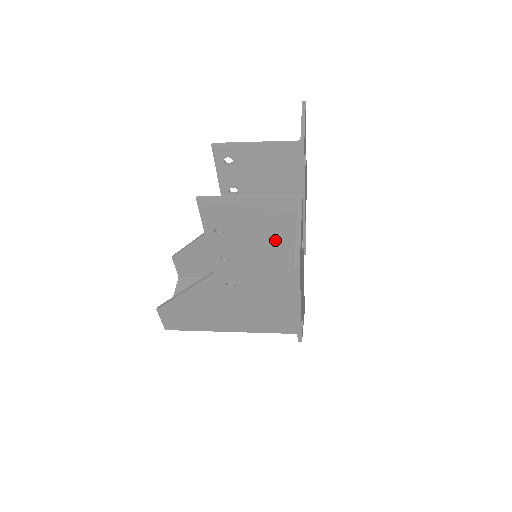
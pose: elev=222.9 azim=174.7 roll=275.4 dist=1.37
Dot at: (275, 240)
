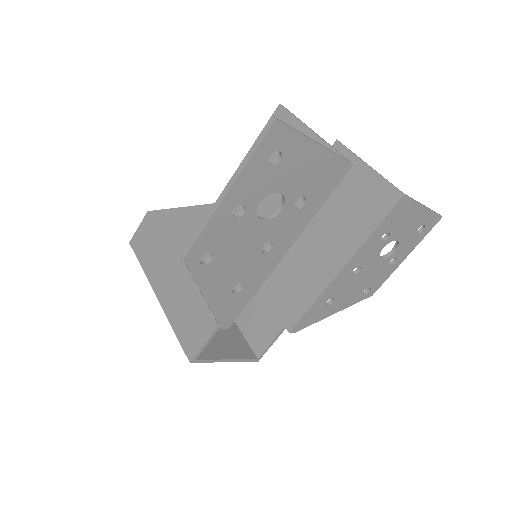
Dot at: occluded
